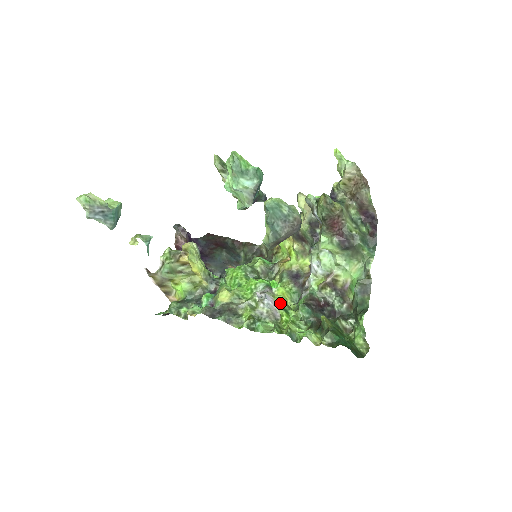
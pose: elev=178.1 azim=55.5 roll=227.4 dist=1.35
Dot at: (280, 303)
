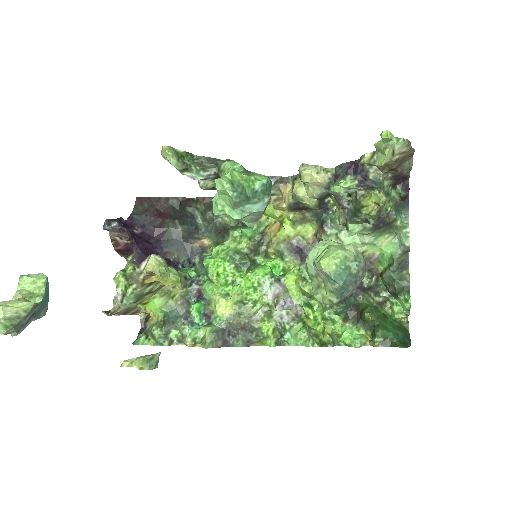
Dot at: (299, 298)
